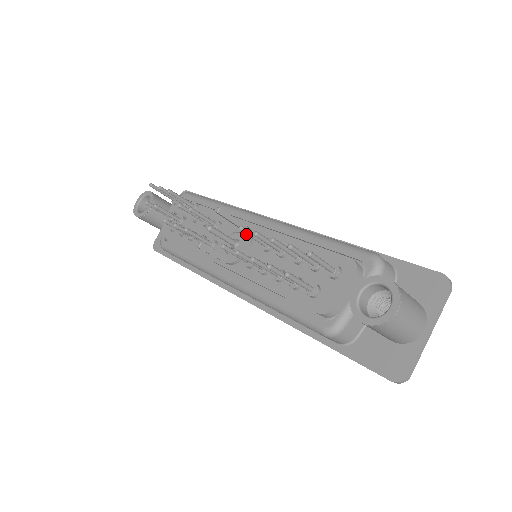
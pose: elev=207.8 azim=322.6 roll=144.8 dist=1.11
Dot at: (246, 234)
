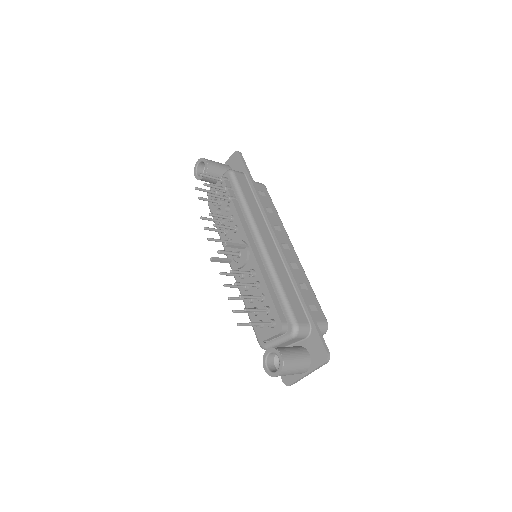
Dot at: occluded
